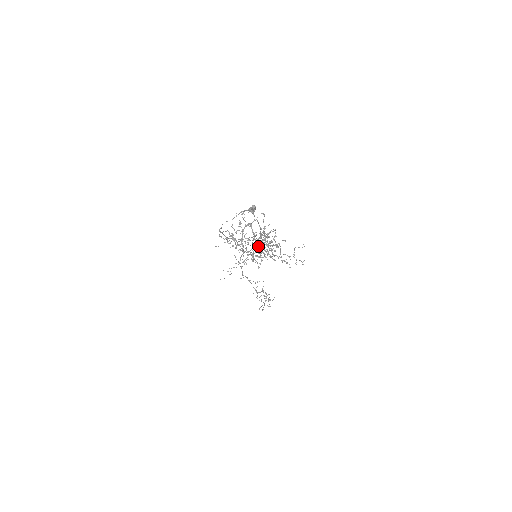
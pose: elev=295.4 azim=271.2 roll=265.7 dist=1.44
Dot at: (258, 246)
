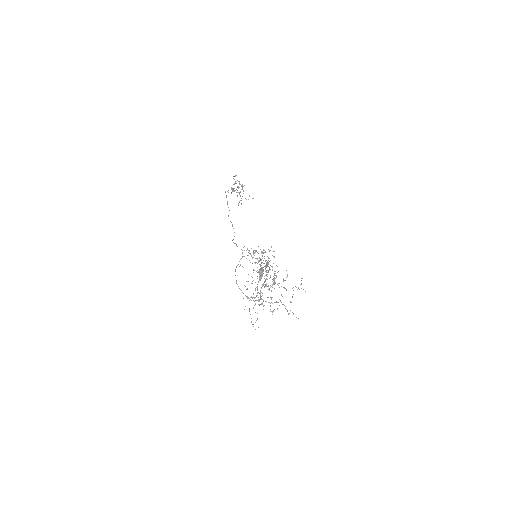
Dot at: (265, 275)
